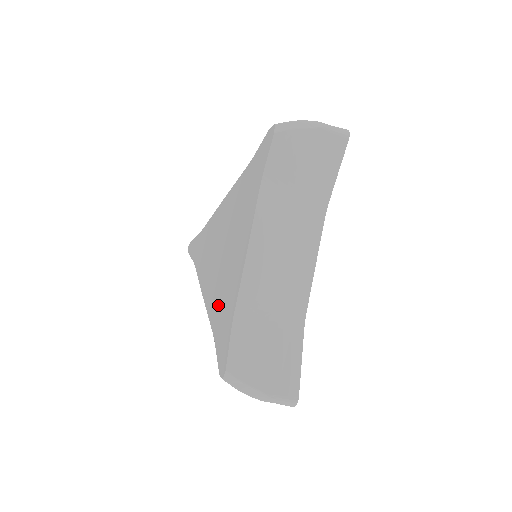
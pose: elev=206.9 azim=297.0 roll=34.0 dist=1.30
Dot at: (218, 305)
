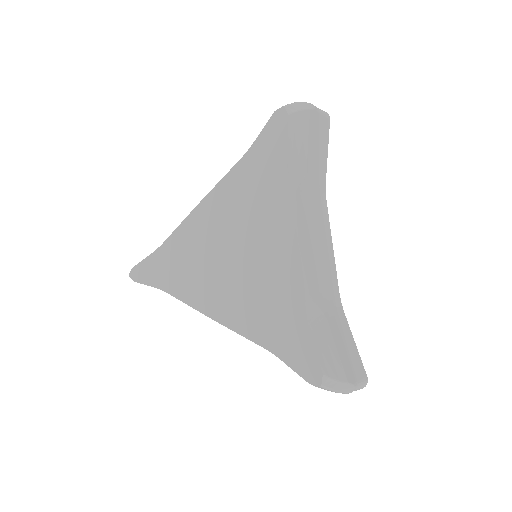
Dot at: (260, 316)
